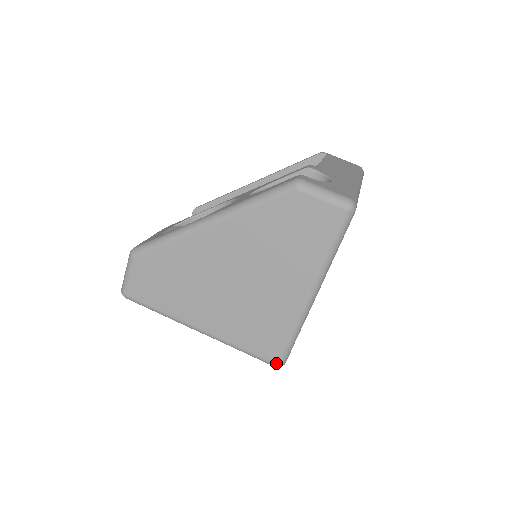
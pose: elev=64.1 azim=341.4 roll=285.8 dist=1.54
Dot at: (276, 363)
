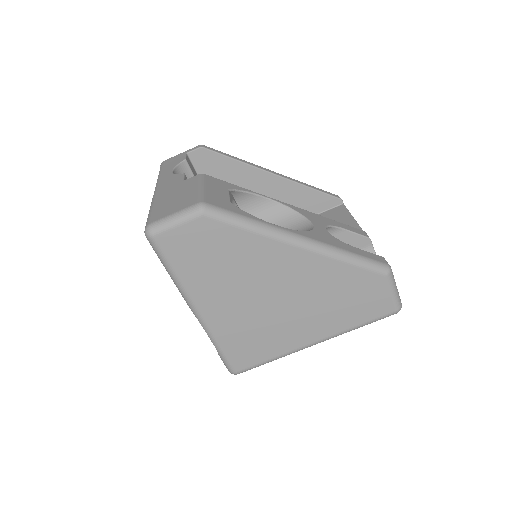
Dot at: (237, 372)
